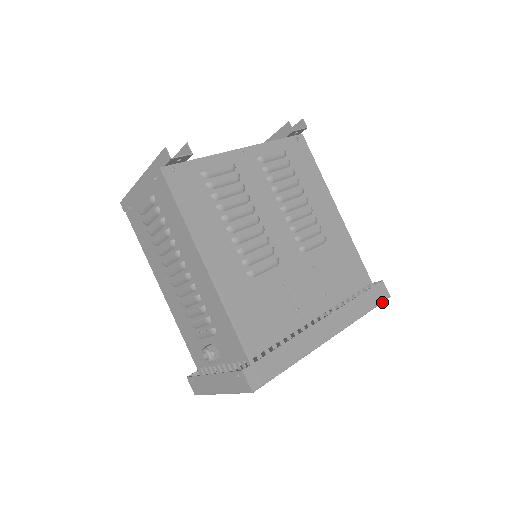
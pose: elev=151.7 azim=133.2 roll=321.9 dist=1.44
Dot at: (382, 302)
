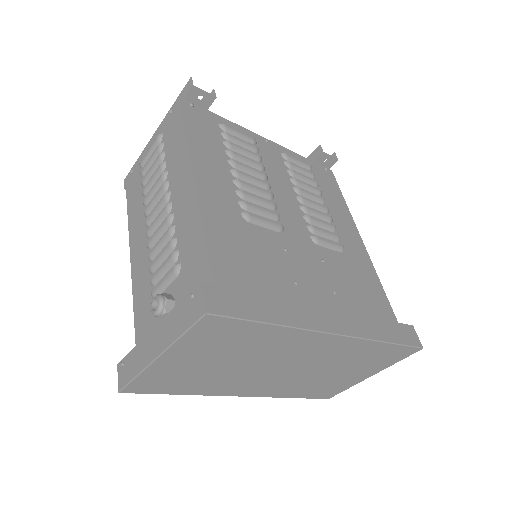
Dot at: (411, 346)
